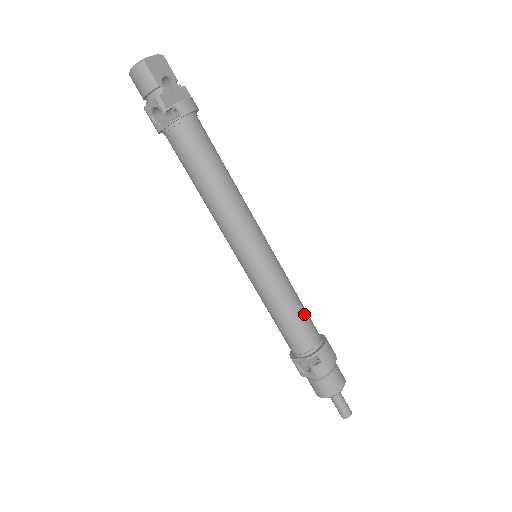
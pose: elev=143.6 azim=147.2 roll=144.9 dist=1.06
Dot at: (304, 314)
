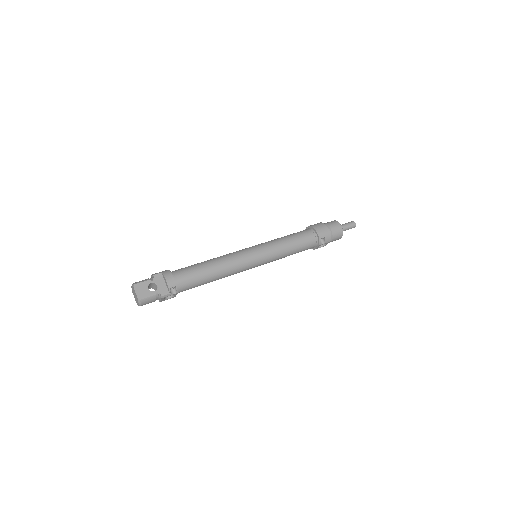
Dot at: (297, 239)
